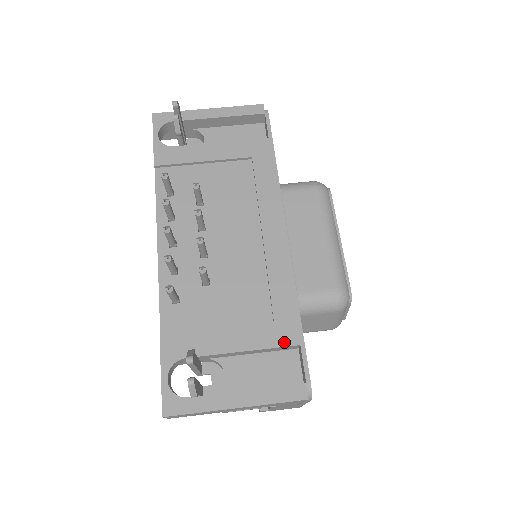
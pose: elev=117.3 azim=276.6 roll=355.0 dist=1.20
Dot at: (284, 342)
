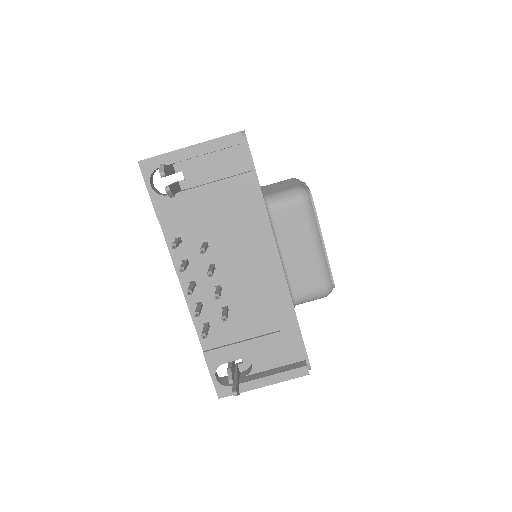
Dot at: (289, 343)
